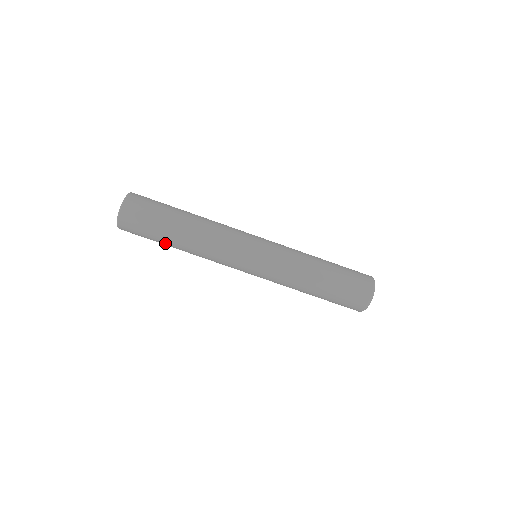
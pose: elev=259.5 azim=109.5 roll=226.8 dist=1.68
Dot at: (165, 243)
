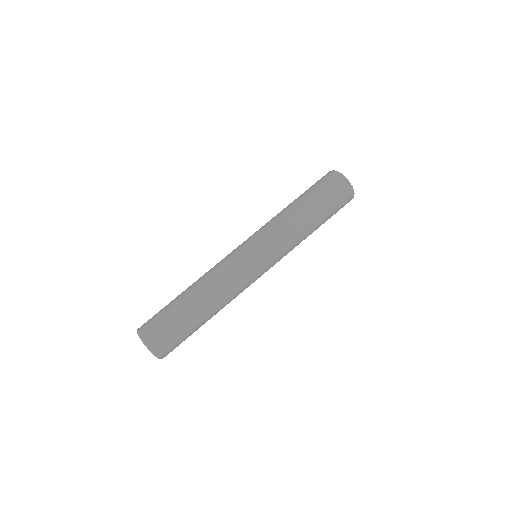
Dot at: occluded
